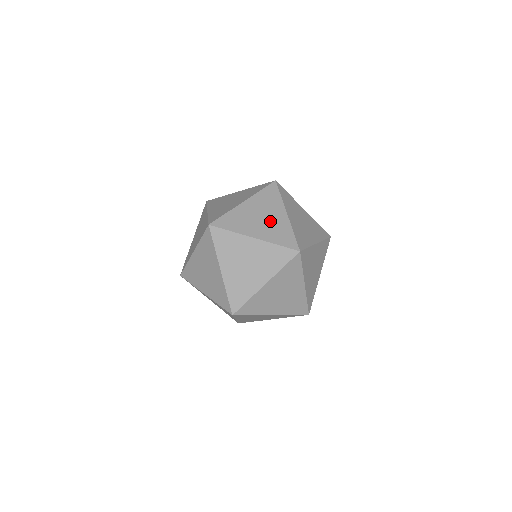
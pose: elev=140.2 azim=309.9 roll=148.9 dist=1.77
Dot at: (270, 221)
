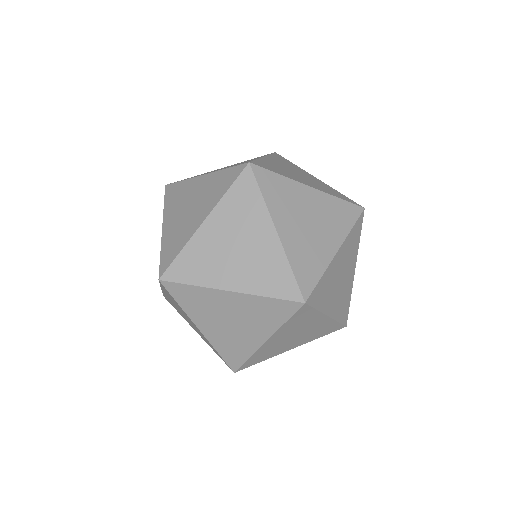
Dot at: (236, 164)
